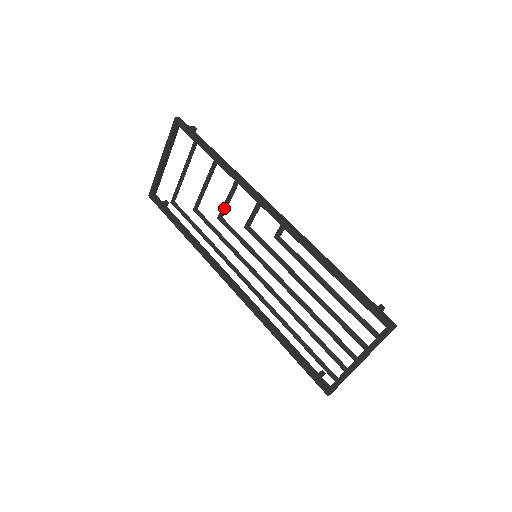
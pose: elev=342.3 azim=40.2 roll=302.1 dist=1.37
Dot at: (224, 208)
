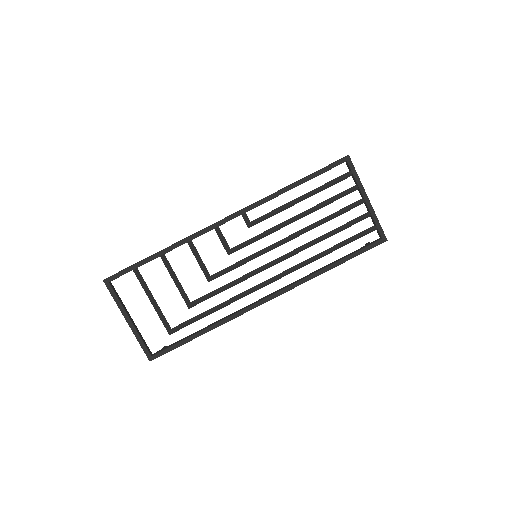
Dot at: (204, 268)
